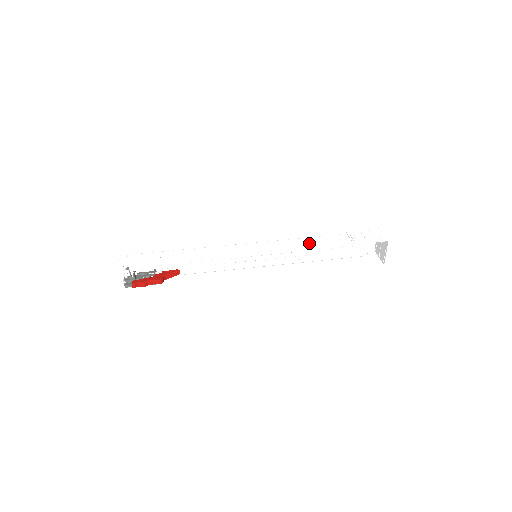
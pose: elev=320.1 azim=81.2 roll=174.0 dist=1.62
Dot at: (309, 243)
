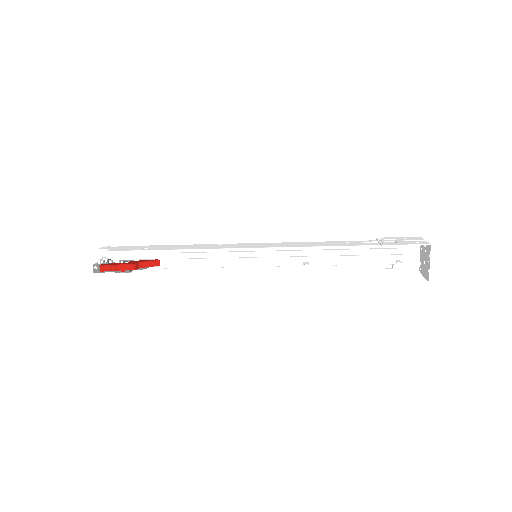
Dot at: (324, 244)
